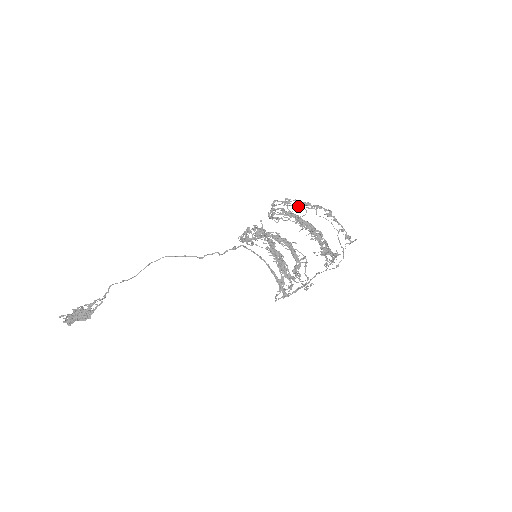
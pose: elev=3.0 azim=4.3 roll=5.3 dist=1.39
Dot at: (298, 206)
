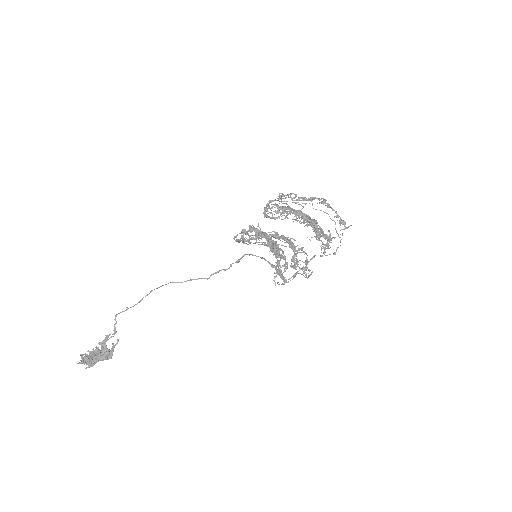
Dot at: (292, 198)
